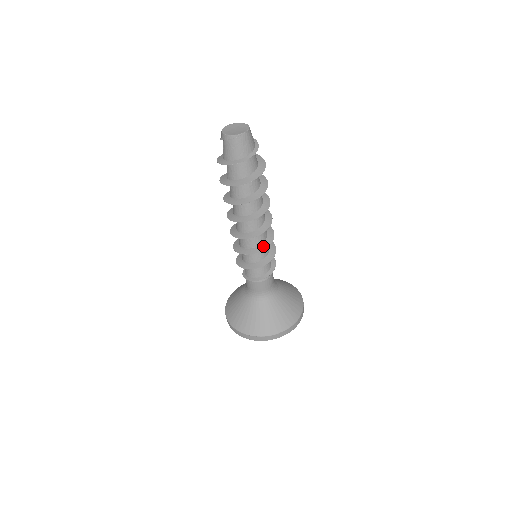
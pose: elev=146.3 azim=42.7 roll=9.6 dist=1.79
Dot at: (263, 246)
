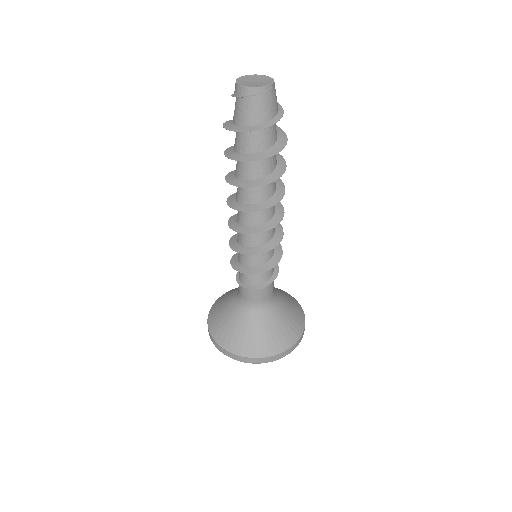
Dot at: (278, 237)
